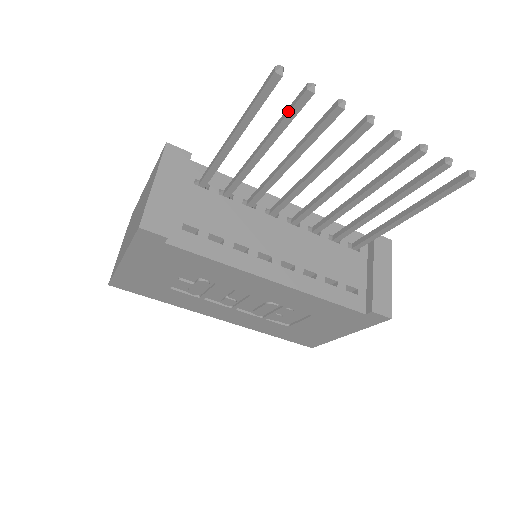
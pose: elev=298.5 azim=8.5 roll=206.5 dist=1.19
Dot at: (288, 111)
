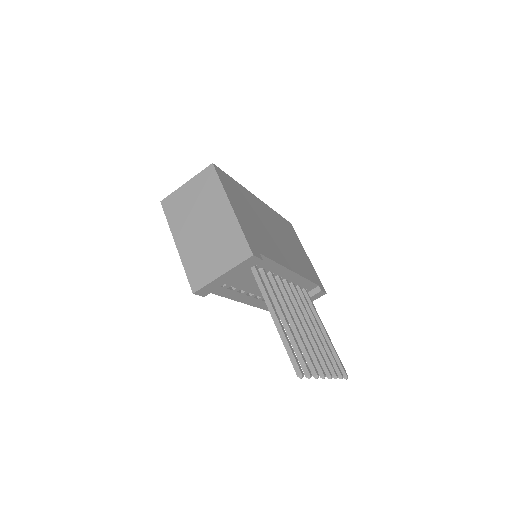
Dot at: (298, 357)
